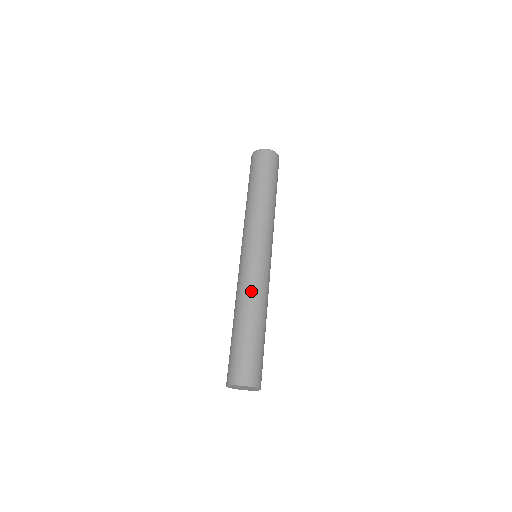
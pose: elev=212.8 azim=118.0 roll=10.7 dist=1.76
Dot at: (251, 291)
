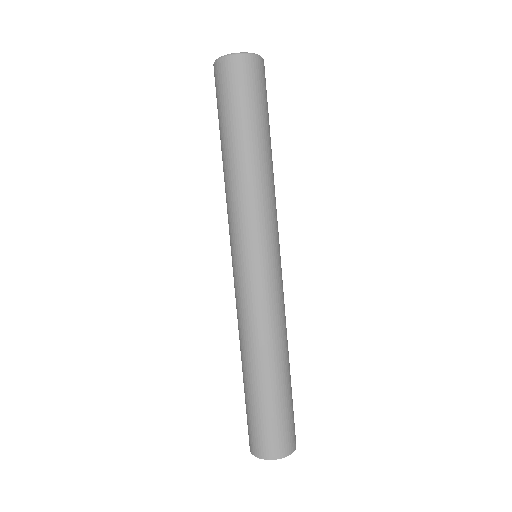
Dot at: (247, 327)
